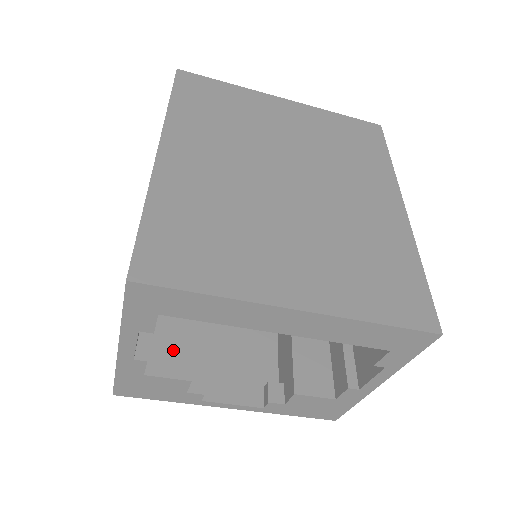
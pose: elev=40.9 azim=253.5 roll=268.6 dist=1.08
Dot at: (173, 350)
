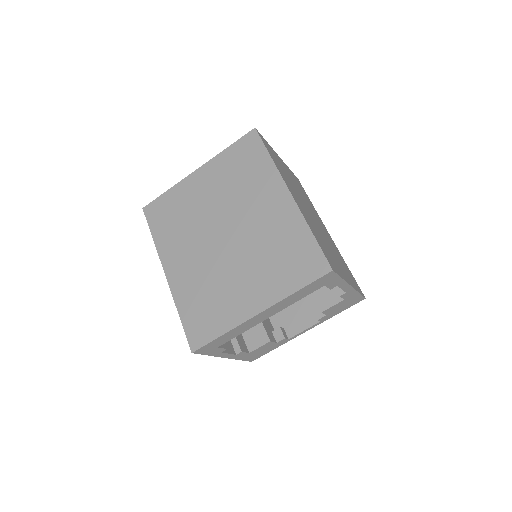
Dot at: (254, 332)
